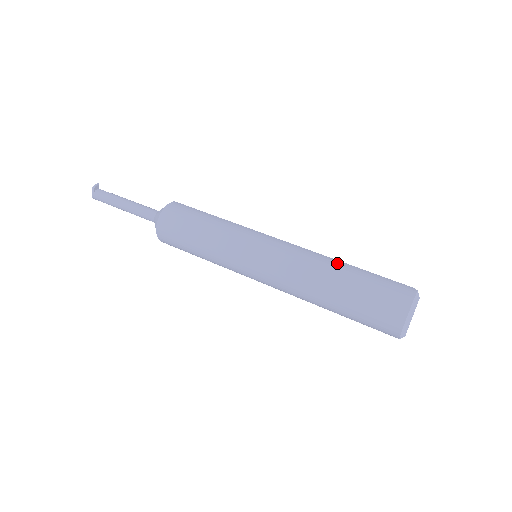
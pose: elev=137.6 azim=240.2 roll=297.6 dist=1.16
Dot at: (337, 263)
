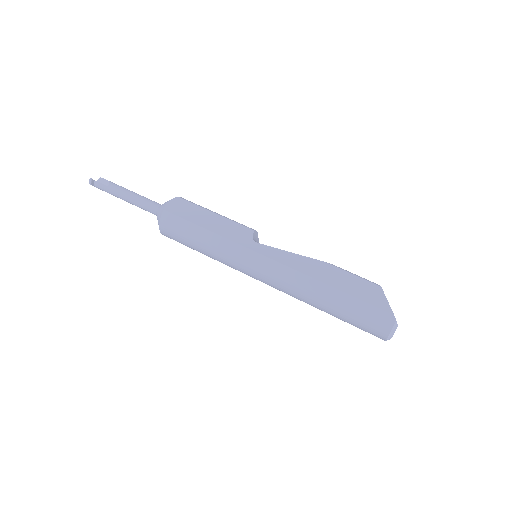
Dot at: (322, 291)
